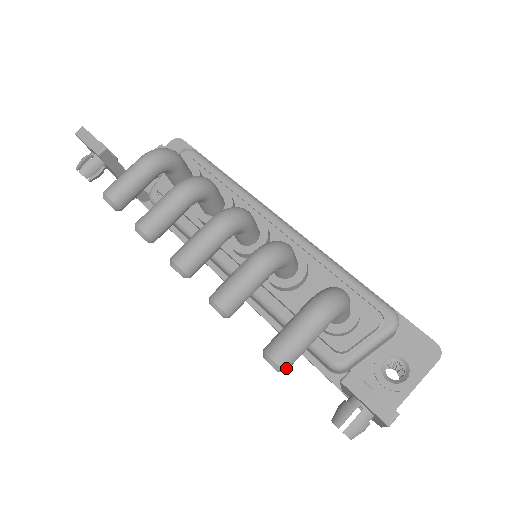
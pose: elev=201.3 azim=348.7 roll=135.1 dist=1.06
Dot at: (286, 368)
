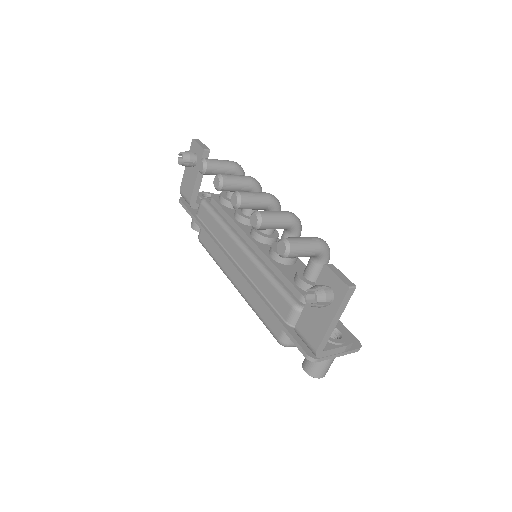
Dot at: (292, 251)
